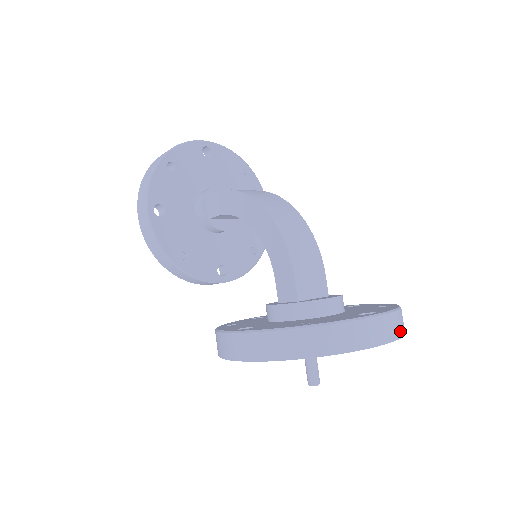
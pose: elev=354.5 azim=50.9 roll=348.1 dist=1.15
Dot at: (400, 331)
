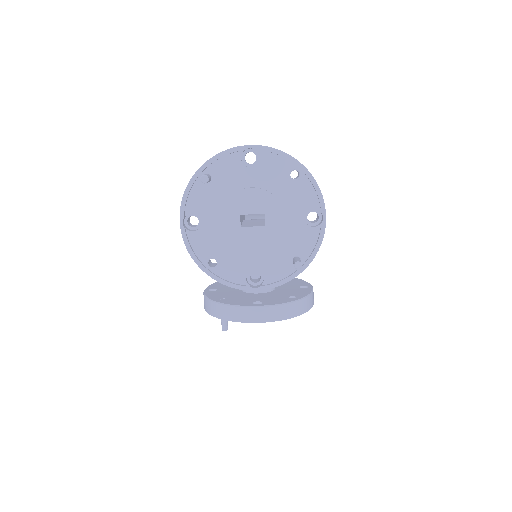
Dot at: (272, 148)
